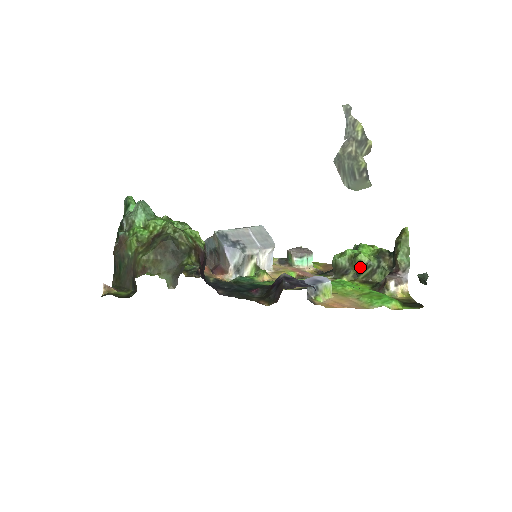
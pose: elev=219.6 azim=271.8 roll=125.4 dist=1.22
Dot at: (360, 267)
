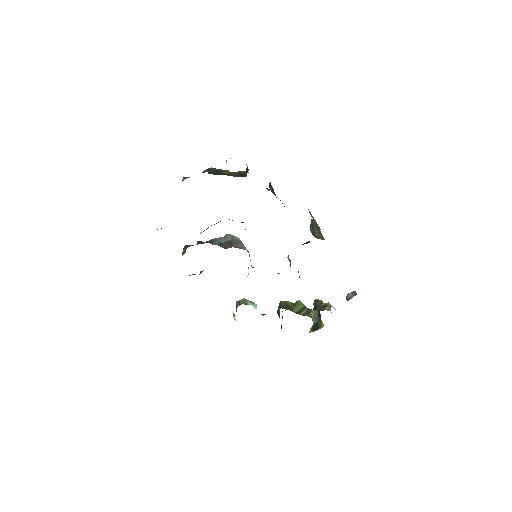
Dot at: (300, 308)
